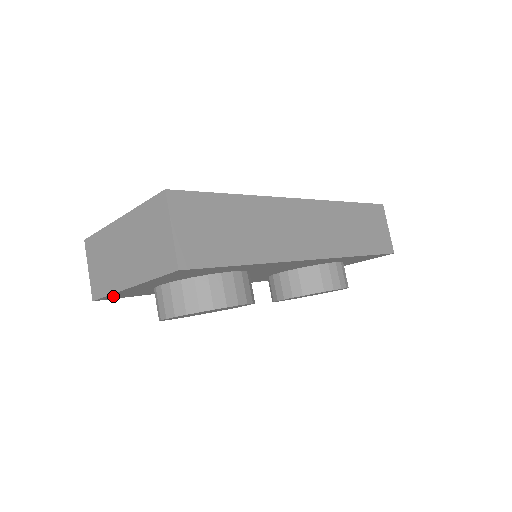
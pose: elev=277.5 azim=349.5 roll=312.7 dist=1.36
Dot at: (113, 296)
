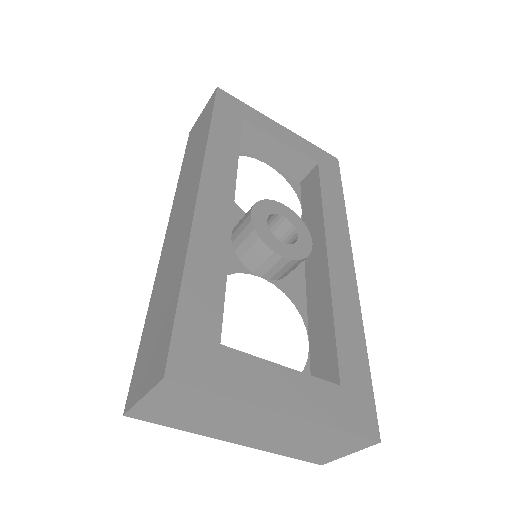
Dot at: occluded
